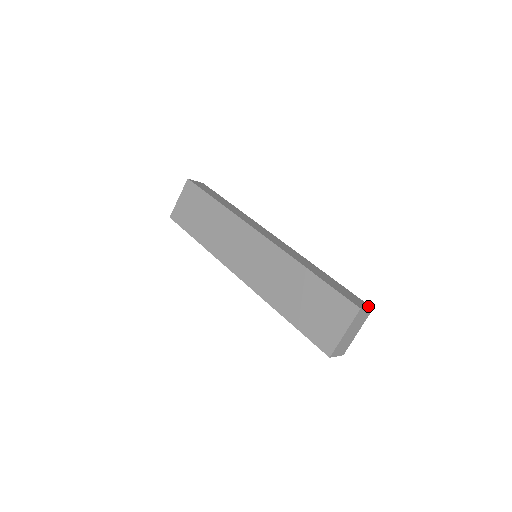
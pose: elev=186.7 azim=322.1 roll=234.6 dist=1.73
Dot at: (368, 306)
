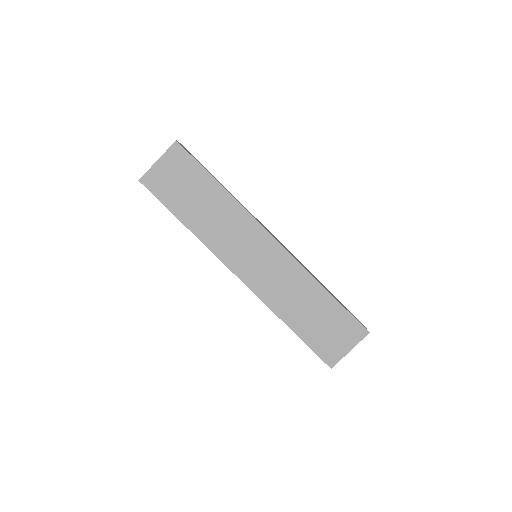
Dot at: occluded
